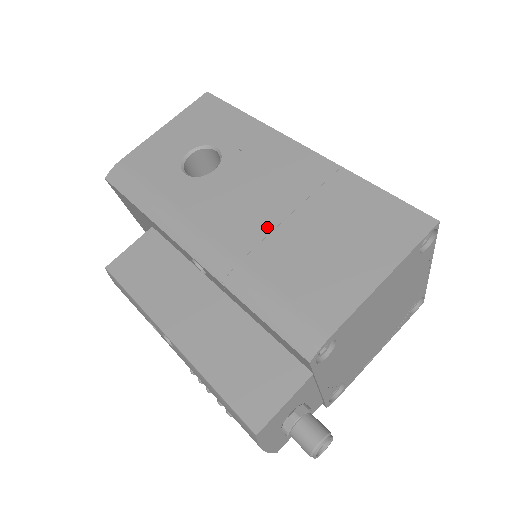
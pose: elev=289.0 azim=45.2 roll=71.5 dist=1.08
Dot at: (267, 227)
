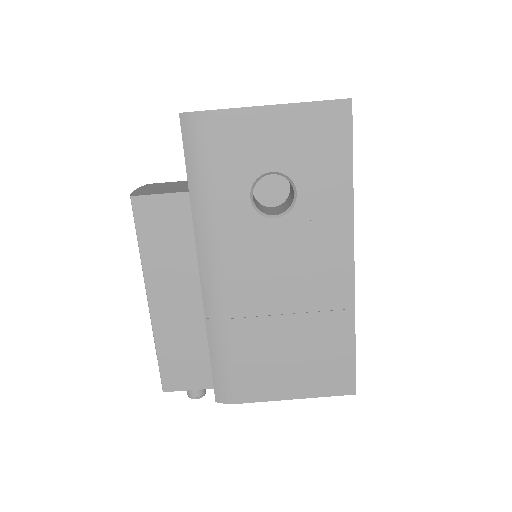
Dot at: (266, 310)
